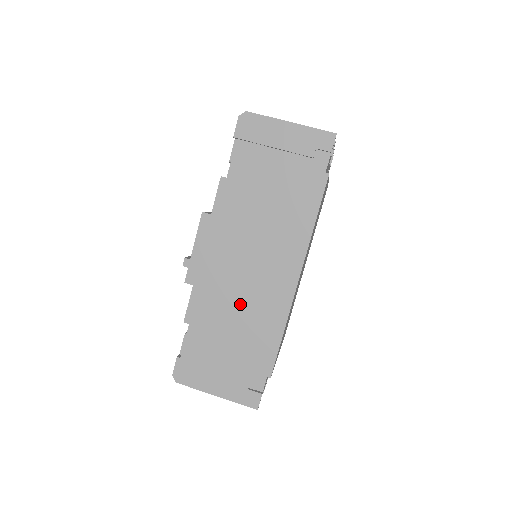
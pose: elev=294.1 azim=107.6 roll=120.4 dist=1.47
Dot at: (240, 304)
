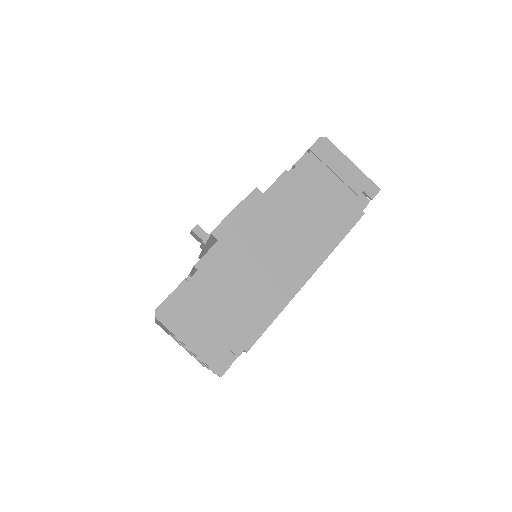
Dot at: (252, 275)
